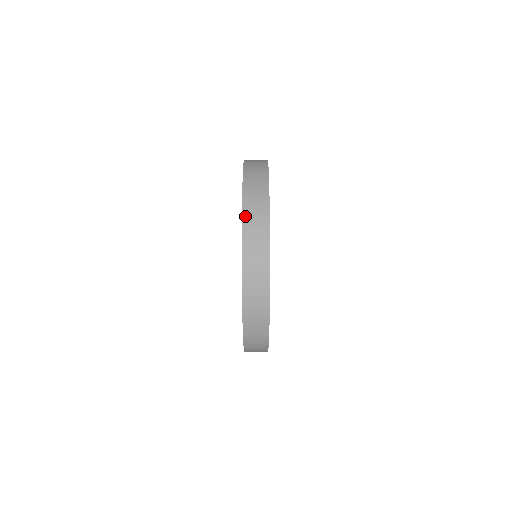
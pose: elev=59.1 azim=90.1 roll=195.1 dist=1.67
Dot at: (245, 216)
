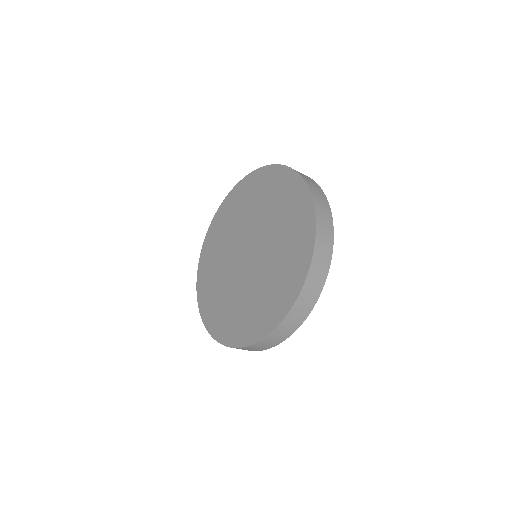
Dot at: (268, 337)
